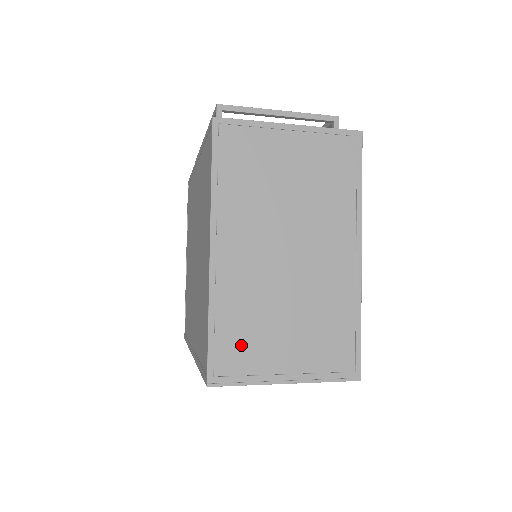
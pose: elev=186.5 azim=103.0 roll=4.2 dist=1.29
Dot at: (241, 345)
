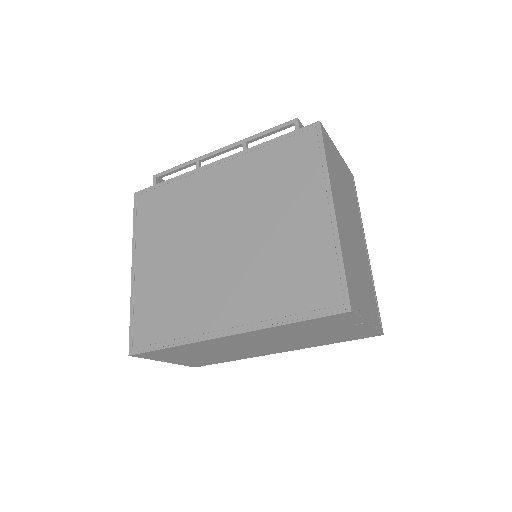
Dot at: (353, 285)
